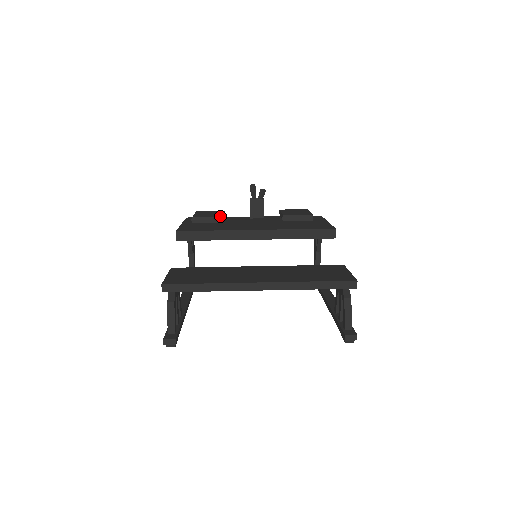
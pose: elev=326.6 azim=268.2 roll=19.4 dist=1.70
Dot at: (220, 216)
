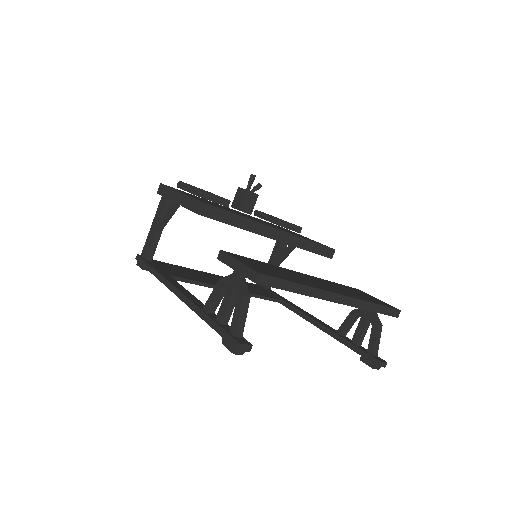
Dot at: (227, 199)
